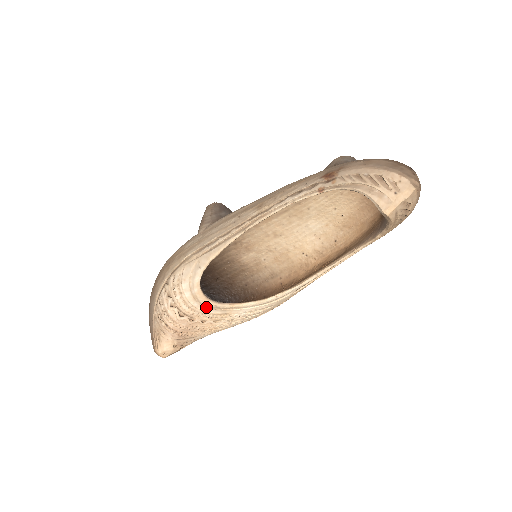
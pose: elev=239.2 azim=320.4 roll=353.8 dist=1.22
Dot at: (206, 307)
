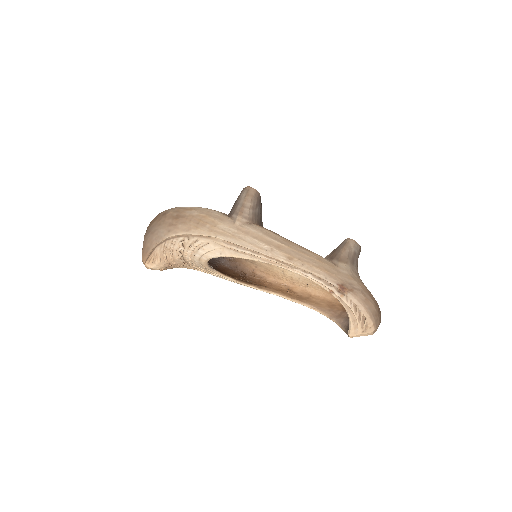
Dot at: (201, 265)
